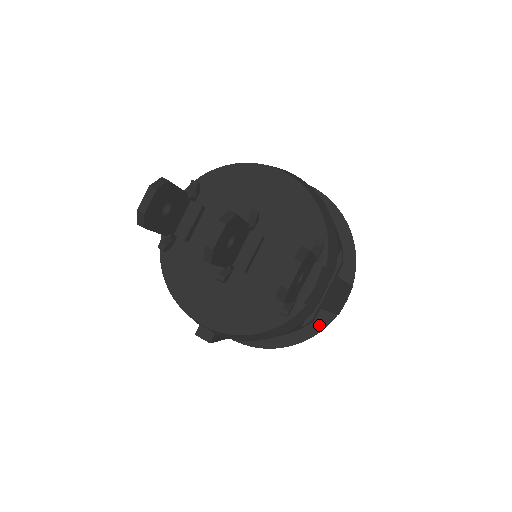
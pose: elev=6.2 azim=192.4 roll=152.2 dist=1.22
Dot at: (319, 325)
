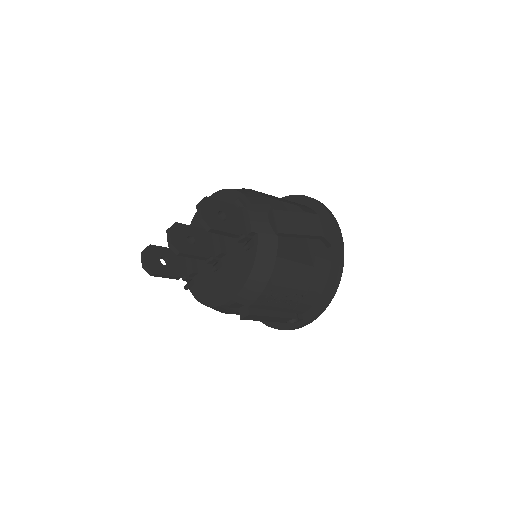
Dot at: (336, 260)
